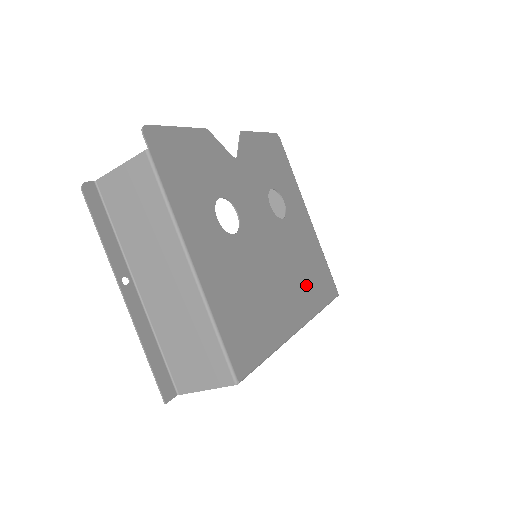
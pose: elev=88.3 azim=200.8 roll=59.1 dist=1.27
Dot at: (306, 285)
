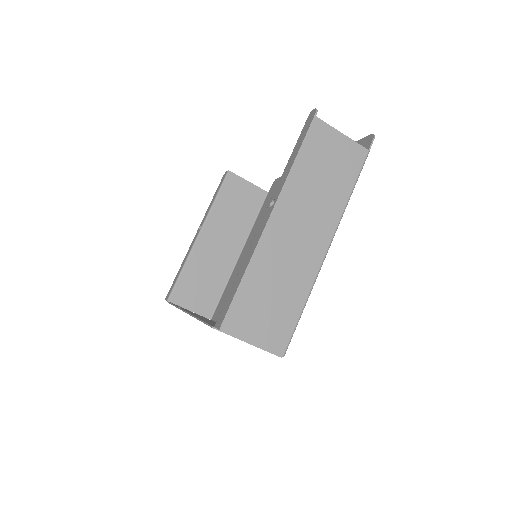
Dot at: occluded
